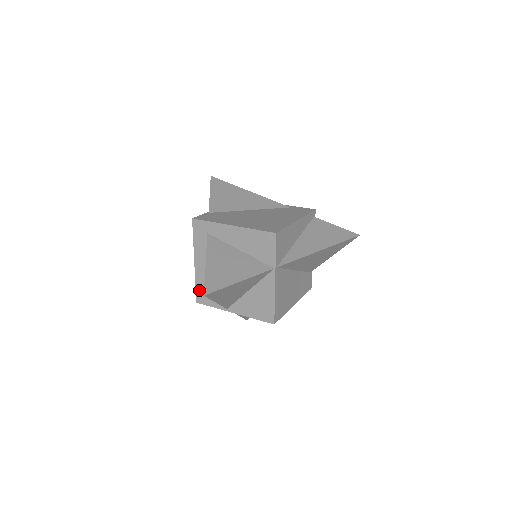
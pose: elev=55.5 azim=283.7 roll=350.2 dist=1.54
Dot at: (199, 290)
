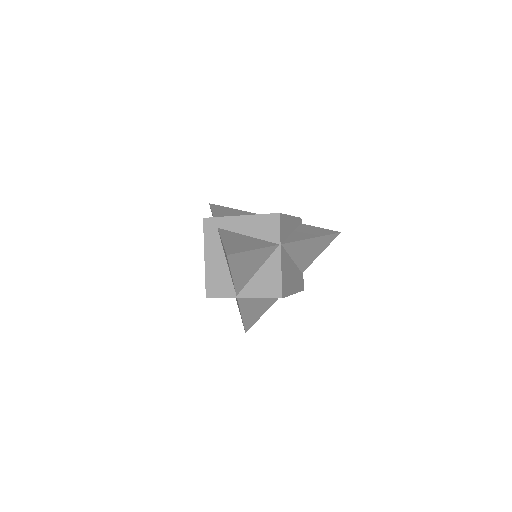
Dot at: (209, 284)
